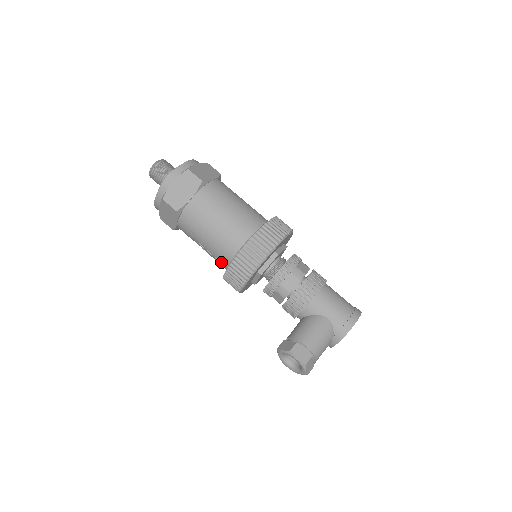
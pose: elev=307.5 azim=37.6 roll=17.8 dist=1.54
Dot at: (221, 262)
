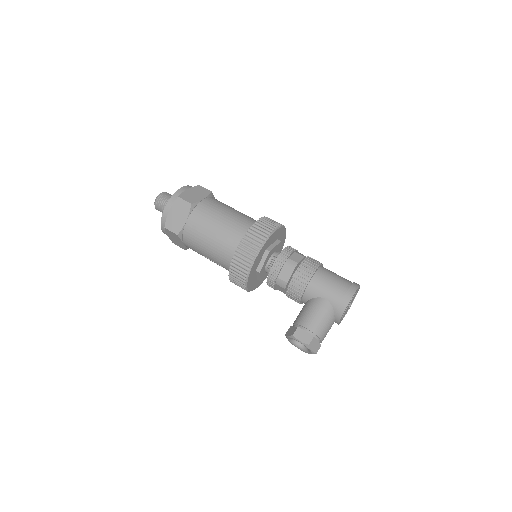
Dot at: (226, 269)
